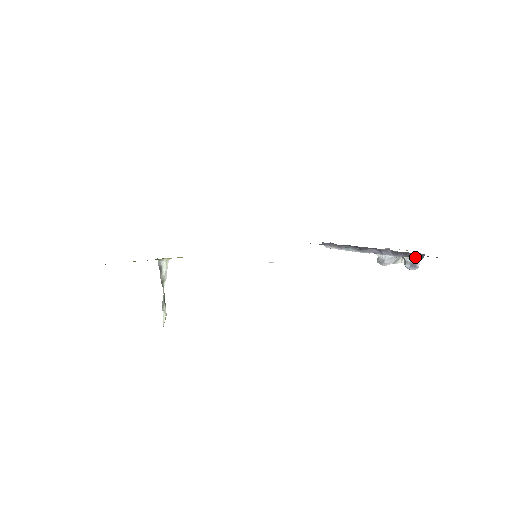
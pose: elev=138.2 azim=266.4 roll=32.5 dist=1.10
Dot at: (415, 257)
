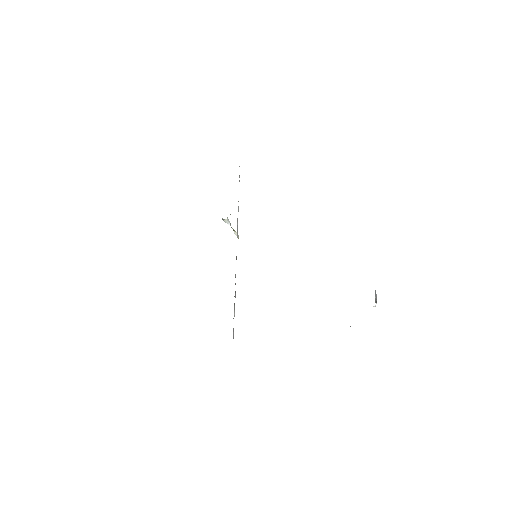
Dot at: occluded
